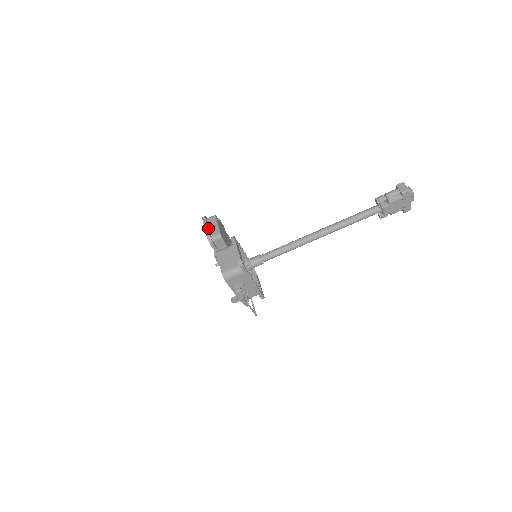
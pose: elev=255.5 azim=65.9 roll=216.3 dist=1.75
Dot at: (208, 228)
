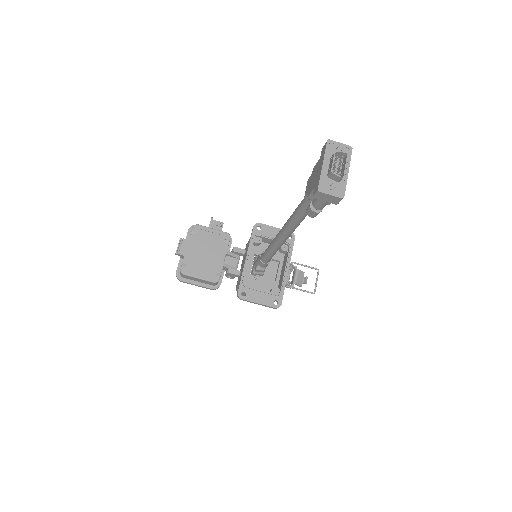
Dot at: (199, 284)
